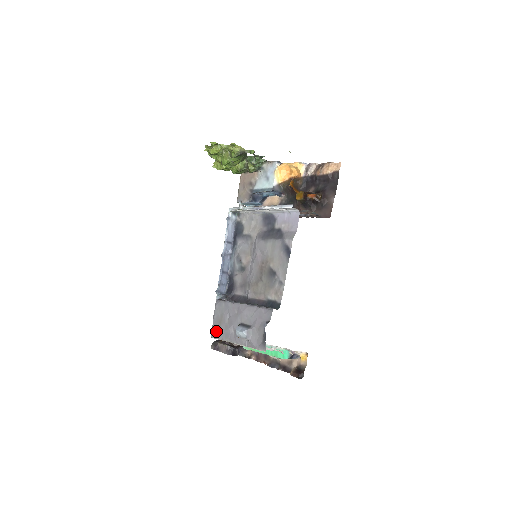
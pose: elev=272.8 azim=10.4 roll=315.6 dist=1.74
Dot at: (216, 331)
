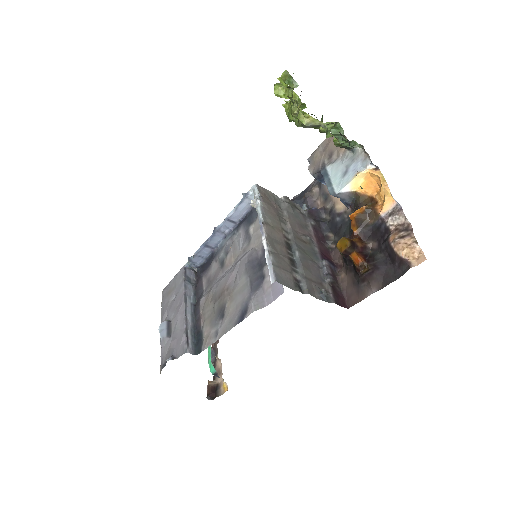
Dot at: (164, 294)
